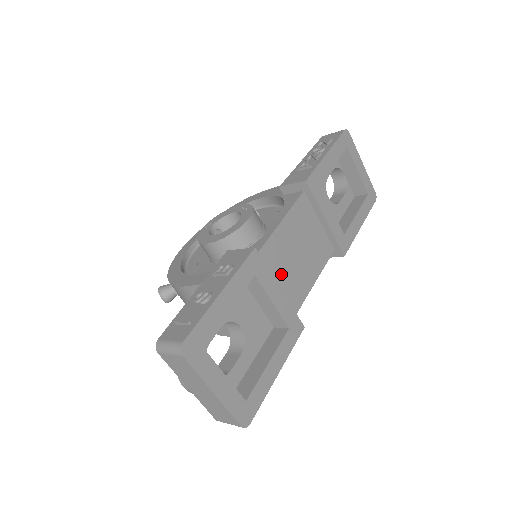
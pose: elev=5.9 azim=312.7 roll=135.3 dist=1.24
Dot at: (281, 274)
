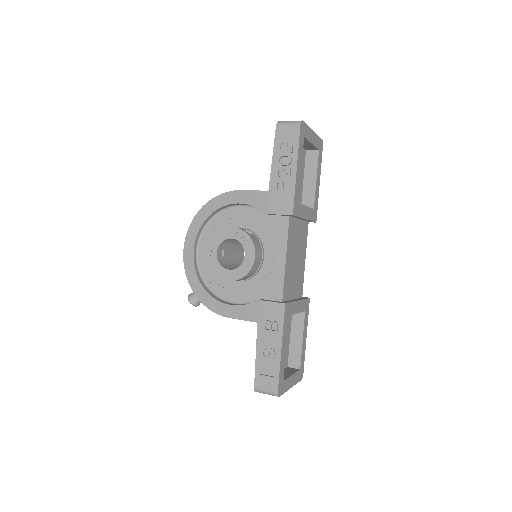
Dot at: (293, 286)
